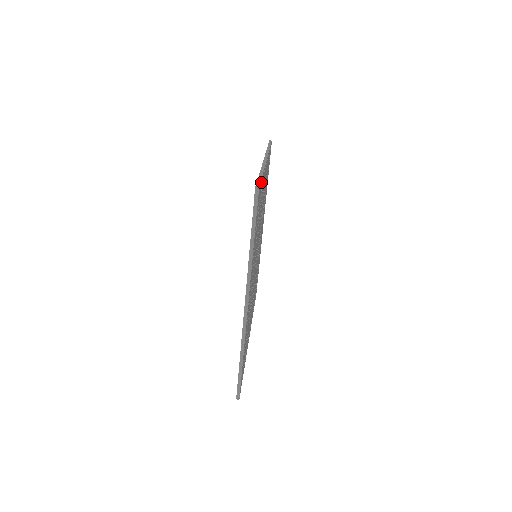
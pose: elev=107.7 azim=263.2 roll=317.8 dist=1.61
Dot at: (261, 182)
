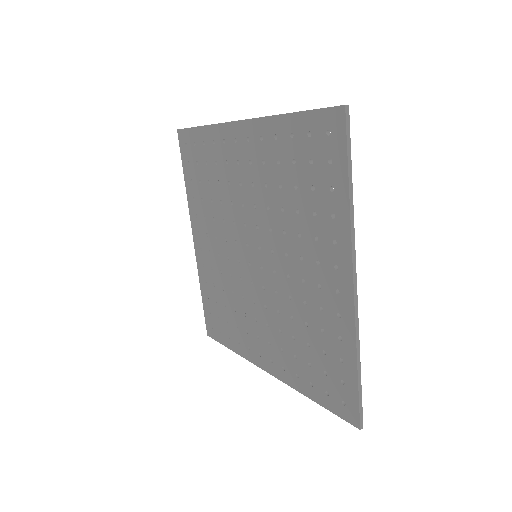
Dot at: (309, 117)
